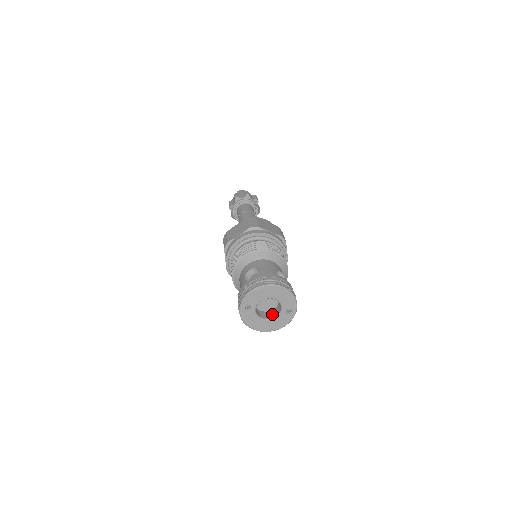
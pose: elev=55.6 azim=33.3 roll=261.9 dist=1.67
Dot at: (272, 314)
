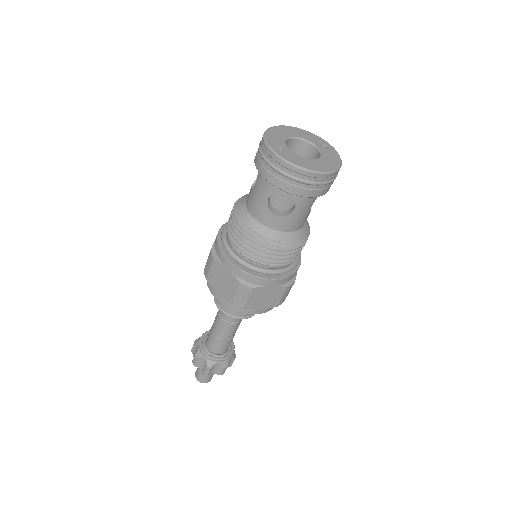
Dot at: occluded
